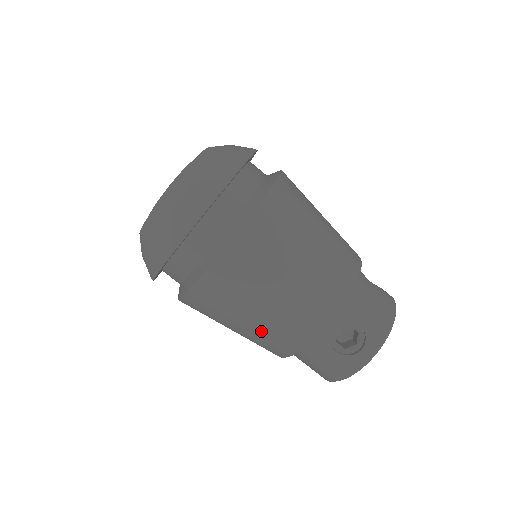
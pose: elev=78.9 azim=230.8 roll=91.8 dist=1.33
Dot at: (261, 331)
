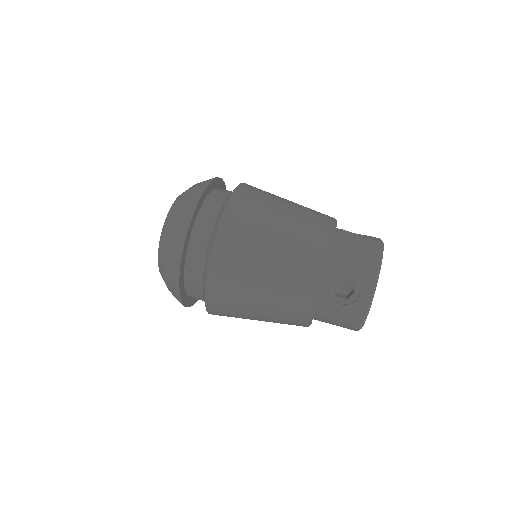
Dot at: (273, 312)
